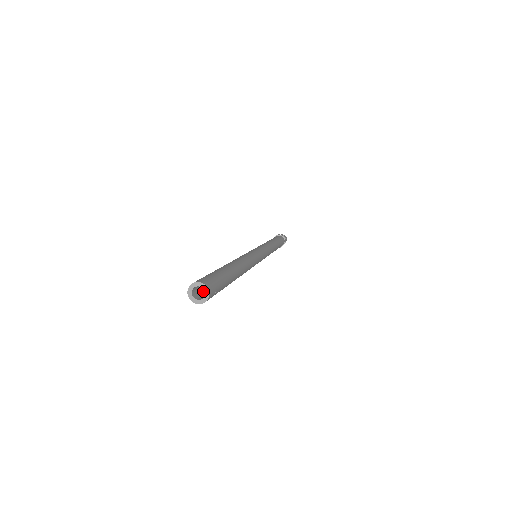
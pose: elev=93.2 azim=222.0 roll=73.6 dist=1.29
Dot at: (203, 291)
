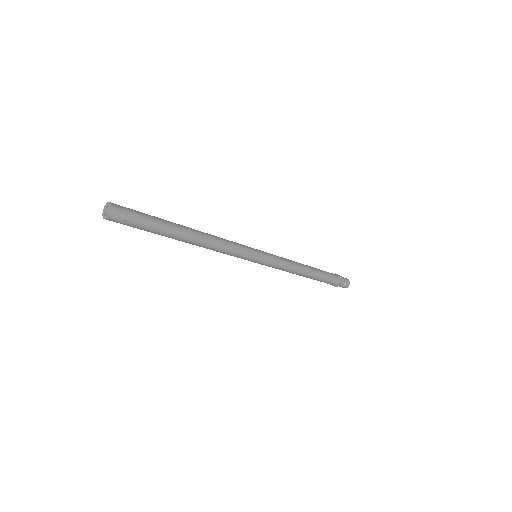
Dot at: occluded
